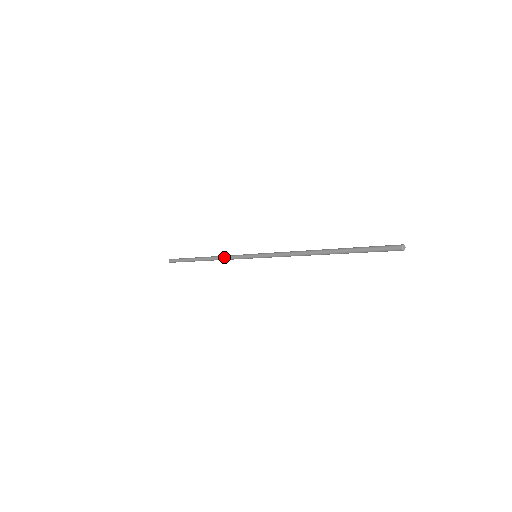
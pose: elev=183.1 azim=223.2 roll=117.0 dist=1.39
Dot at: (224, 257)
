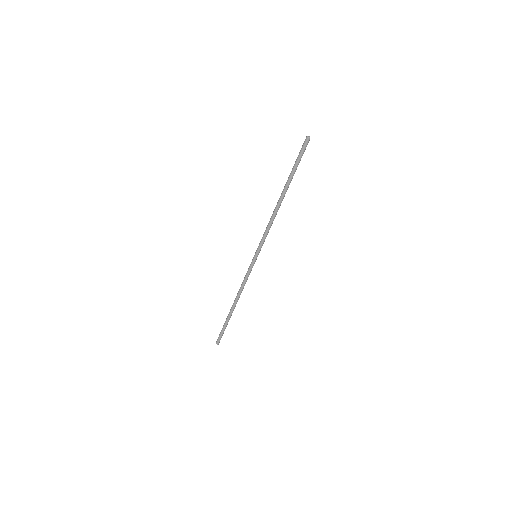
Dot at: (241, 284)
